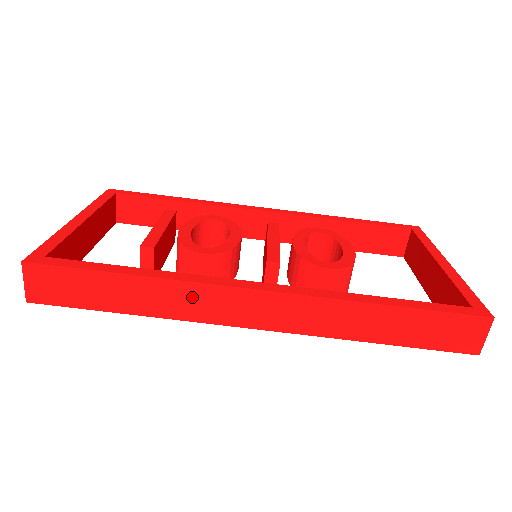
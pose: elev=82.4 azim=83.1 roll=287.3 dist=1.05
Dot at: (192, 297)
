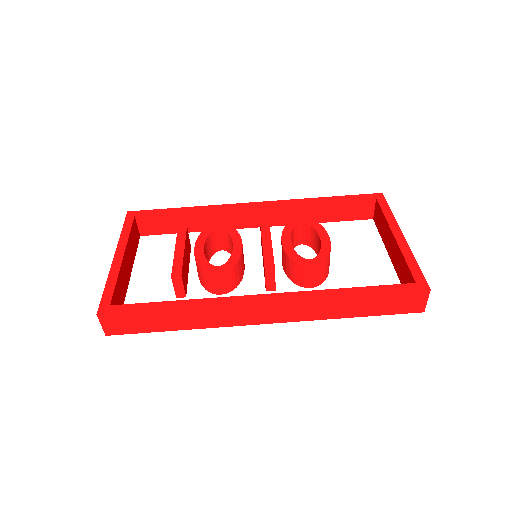
Dot at: (218, 314)
